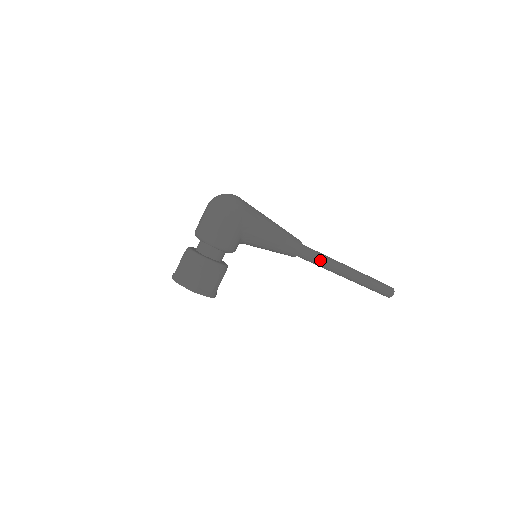
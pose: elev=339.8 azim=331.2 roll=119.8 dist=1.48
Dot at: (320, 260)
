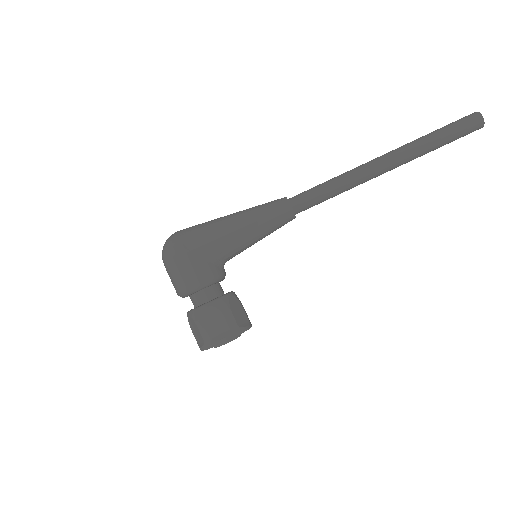
Dot at: (327, 190)
